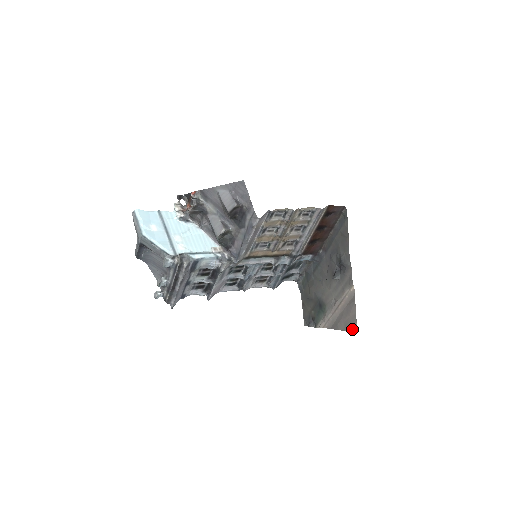
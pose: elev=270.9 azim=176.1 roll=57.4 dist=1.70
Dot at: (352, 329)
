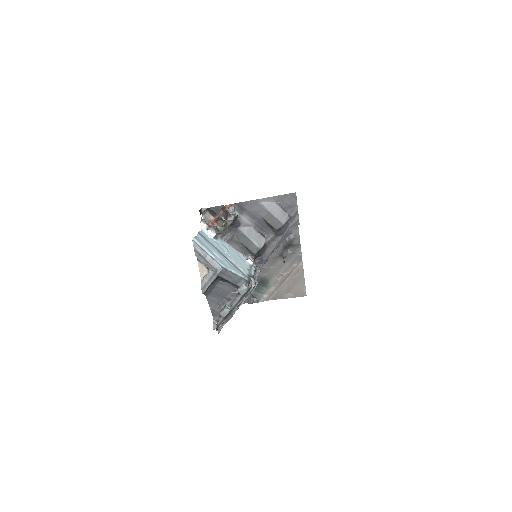
Dot at: (301, 295)
